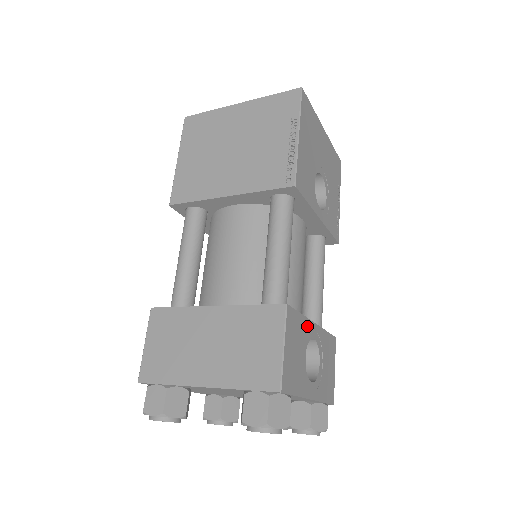
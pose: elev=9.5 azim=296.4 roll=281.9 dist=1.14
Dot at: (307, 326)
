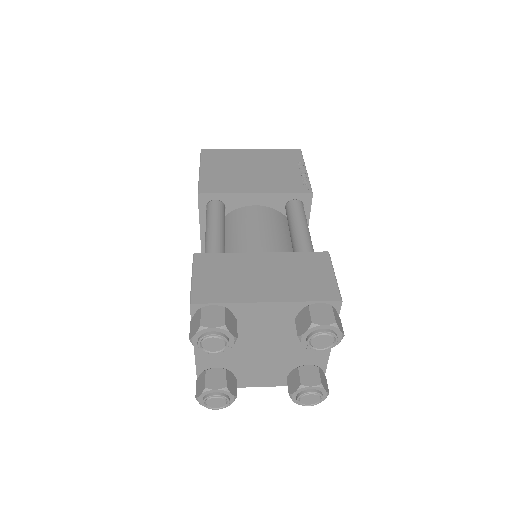
Dot at: occluded
